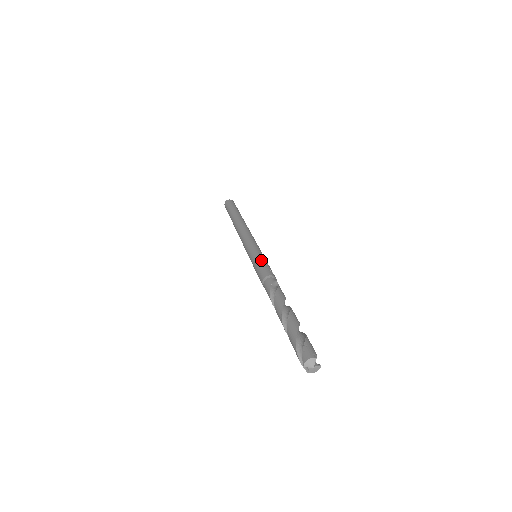
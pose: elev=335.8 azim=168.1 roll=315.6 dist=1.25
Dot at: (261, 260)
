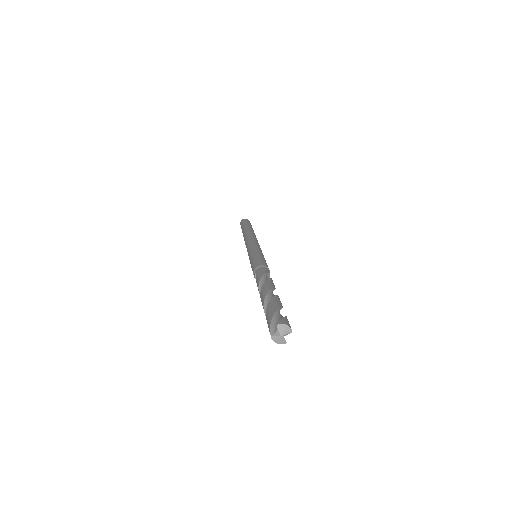
Dot at: occluded
